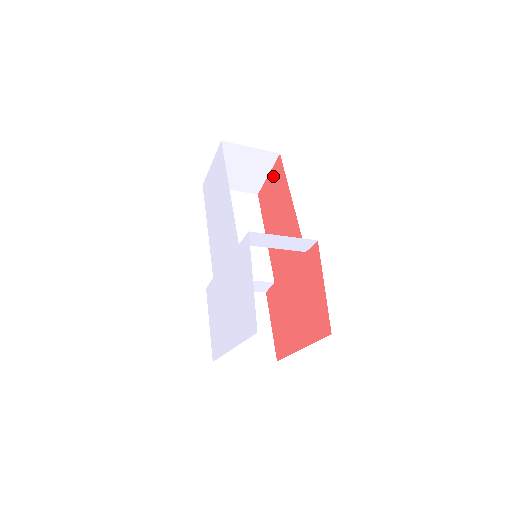
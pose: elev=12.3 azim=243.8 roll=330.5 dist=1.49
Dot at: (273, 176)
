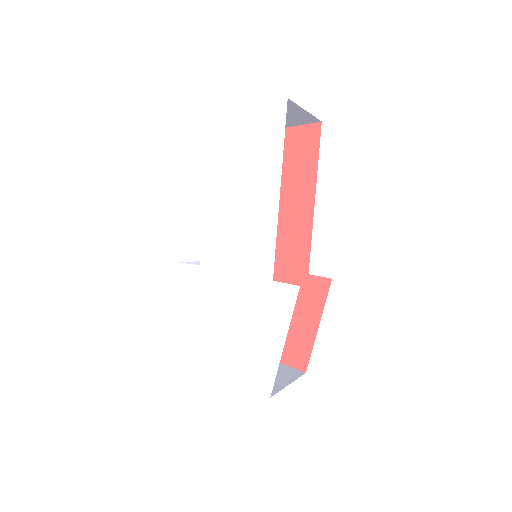
Dot at: (296, 138)
